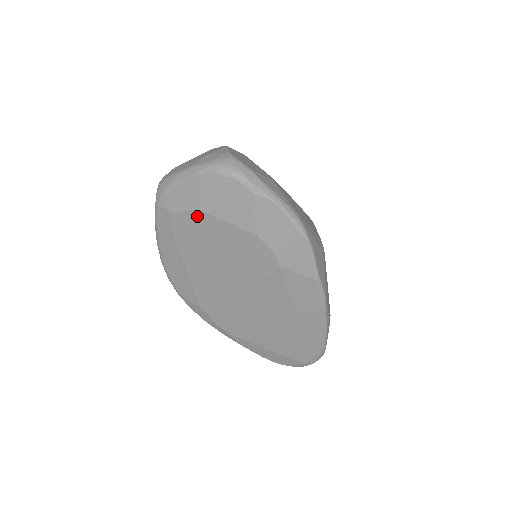
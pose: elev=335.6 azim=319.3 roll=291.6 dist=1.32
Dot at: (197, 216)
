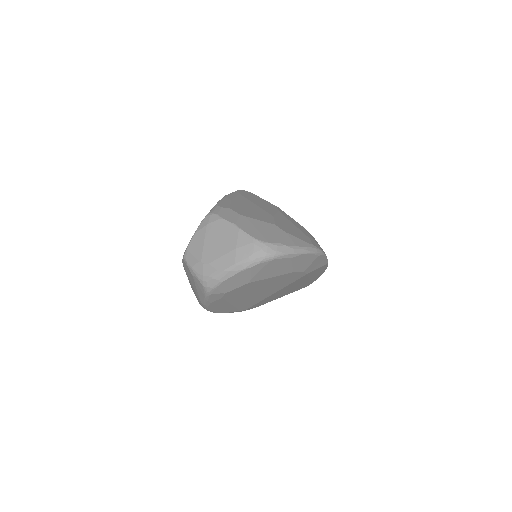
Dot at: (247, 286)
